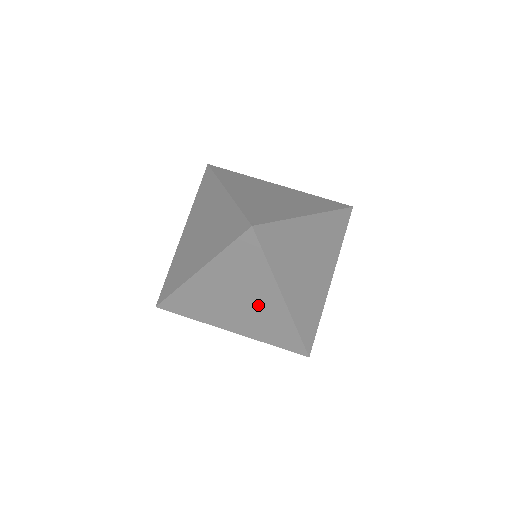
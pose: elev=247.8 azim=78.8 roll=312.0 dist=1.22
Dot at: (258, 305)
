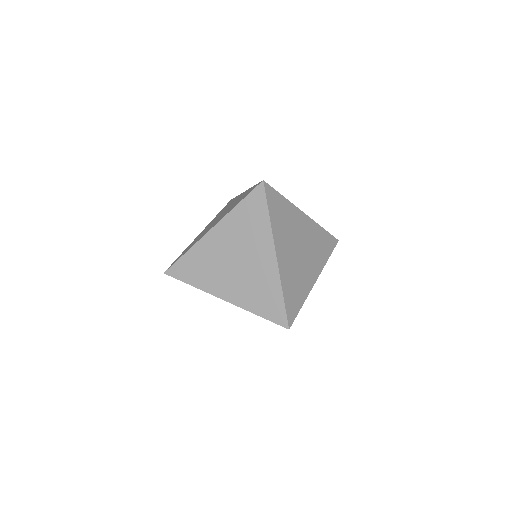
Dot at: (253, 264)
